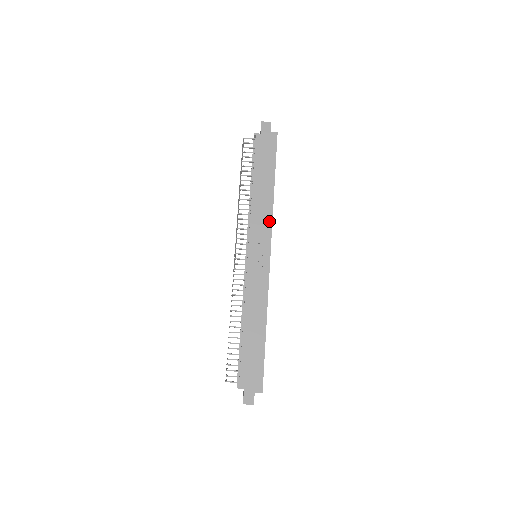
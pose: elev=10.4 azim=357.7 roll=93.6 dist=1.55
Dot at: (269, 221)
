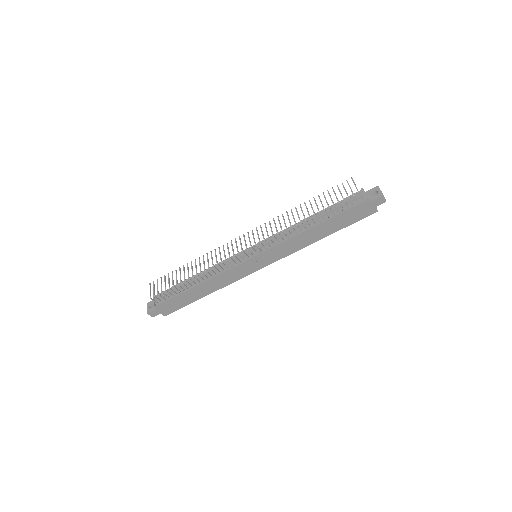
Dot at: (291, 252)
